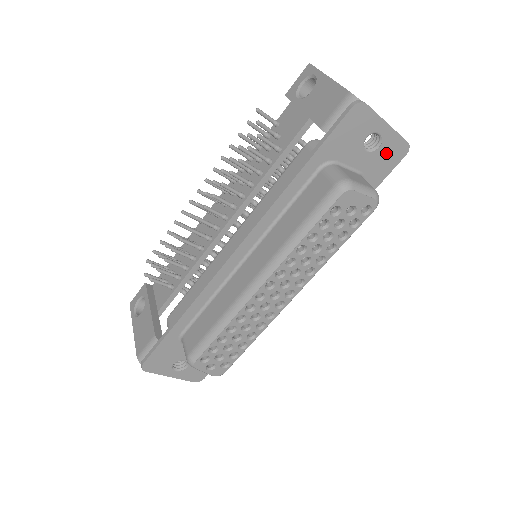
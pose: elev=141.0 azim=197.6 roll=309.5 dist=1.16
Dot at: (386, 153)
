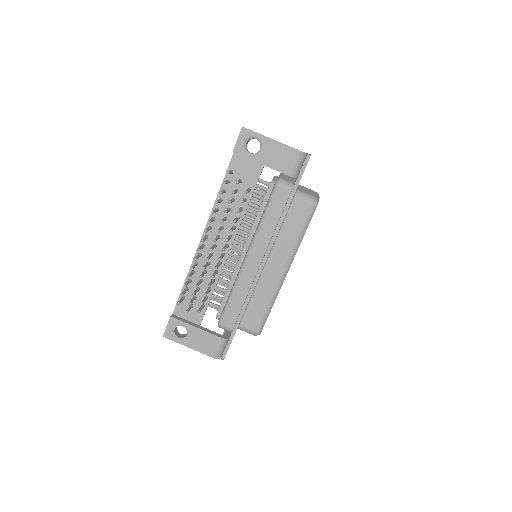
Dot at: occluded
